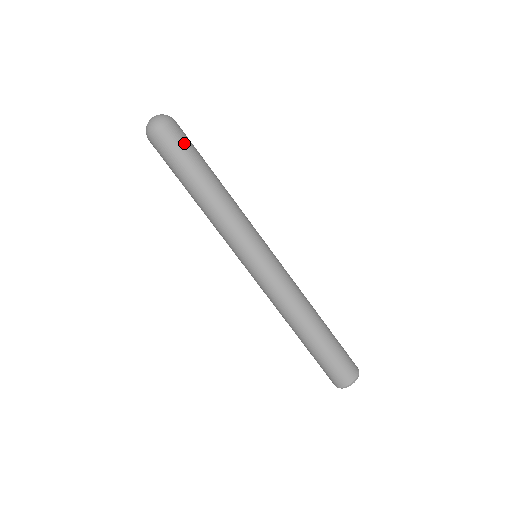
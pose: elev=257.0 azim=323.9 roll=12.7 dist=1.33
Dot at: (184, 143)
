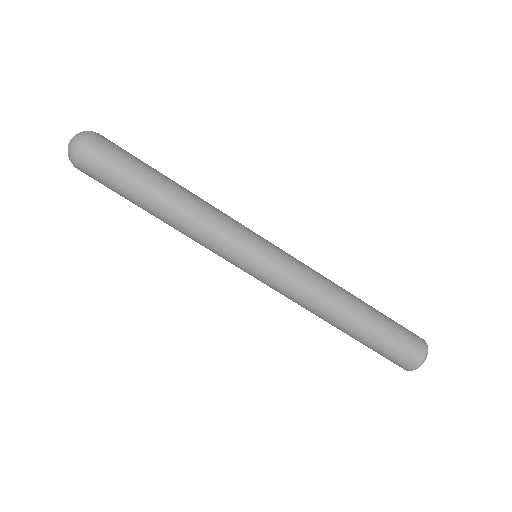
Dot at: (125, 151)
